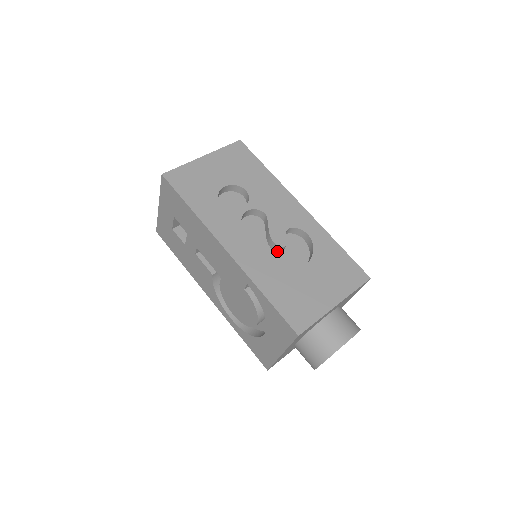
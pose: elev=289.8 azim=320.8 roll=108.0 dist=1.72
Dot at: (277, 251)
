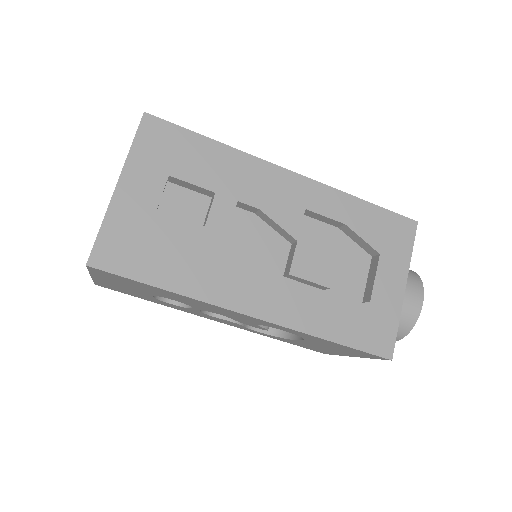
Dot at: occluded
